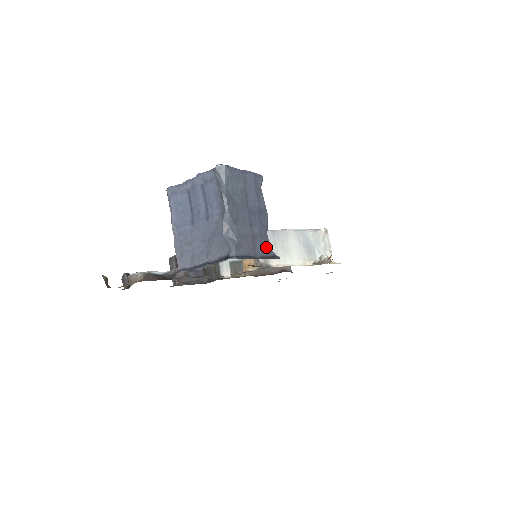
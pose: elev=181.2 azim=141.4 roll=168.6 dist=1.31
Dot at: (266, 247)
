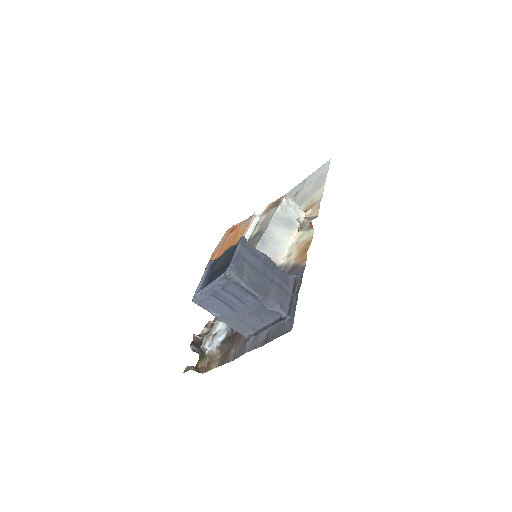
Dot at: (287, 279)
